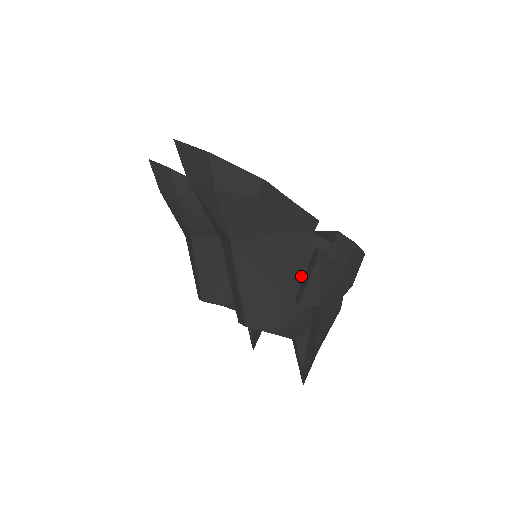
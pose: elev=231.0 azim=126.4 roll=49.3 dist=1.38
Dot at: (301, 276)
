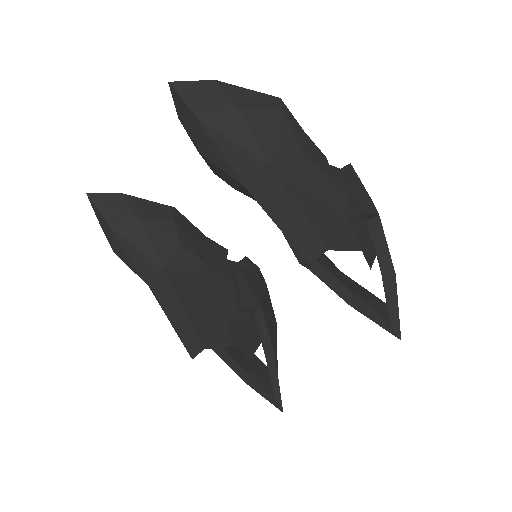
Dot at: (346, 193)
